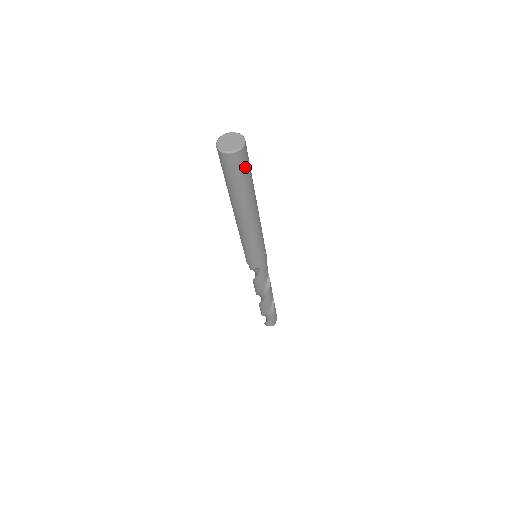
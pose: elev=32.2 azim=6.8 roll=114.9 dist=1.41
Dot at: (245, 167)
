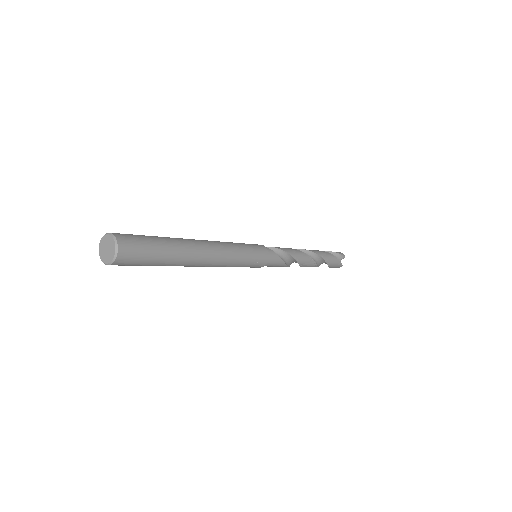
Dot at: (139, 261)
